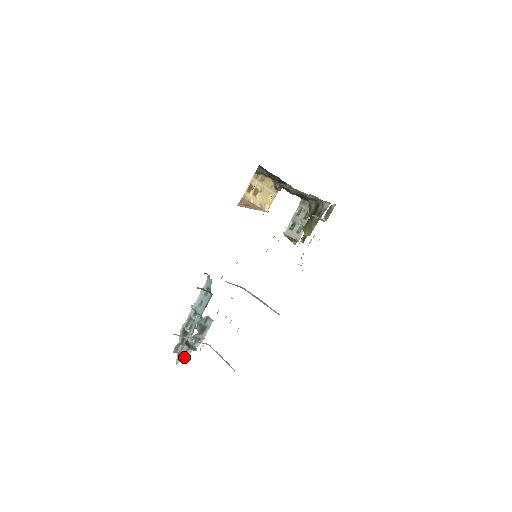
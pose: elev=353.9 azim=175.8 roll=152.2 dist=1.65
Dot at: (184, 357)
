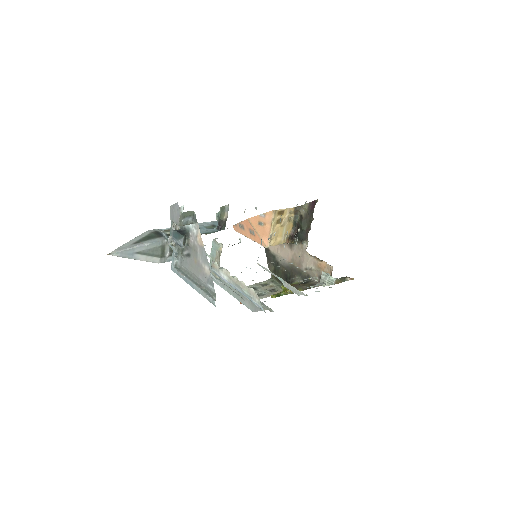
Dot at: (126, 256)
